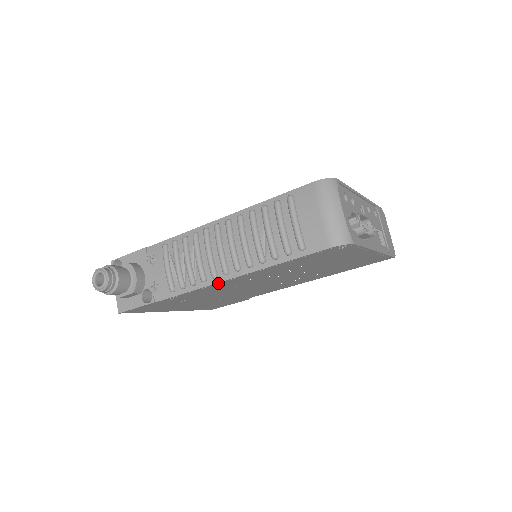
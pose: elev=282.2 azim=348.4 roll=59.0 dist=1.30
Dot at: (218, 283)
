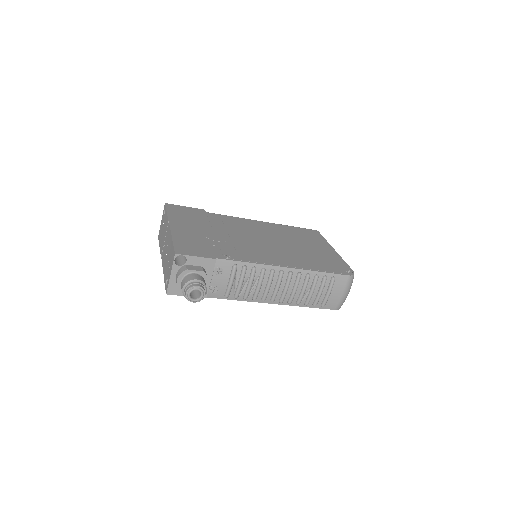
Dot at: (260, 301)
